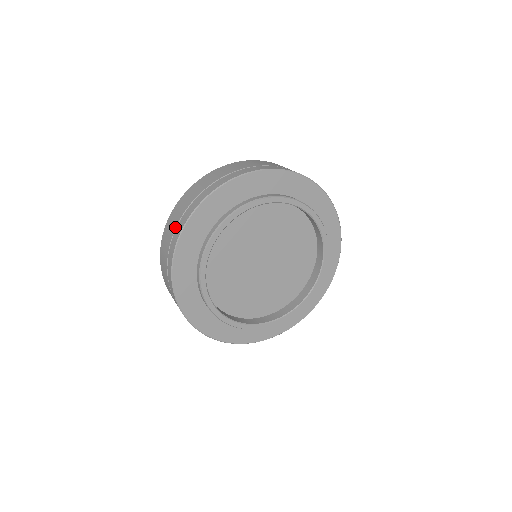
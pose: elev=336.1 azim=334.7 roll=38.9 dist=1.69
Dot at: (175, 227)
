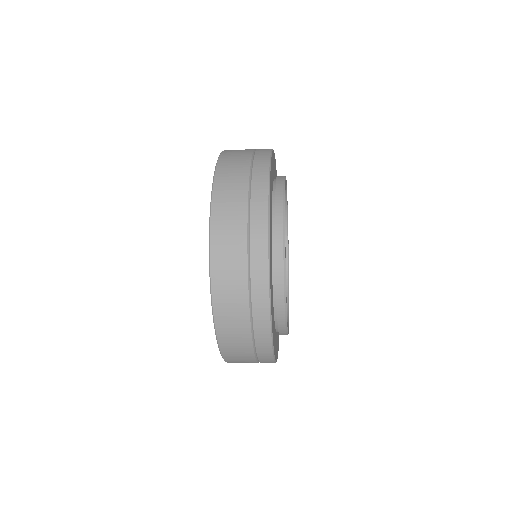
Dot at: (246, 233)
